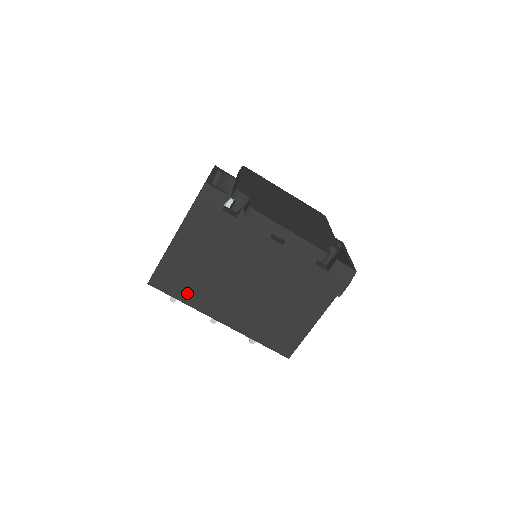
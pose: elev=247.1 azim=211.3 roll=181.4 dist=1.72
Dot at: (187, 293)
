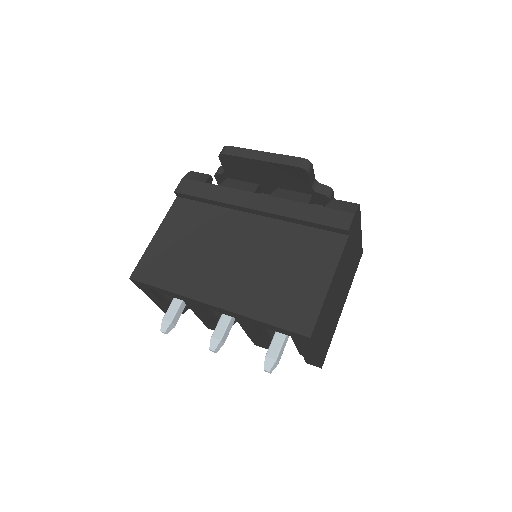
Dot at: (172, 278)
